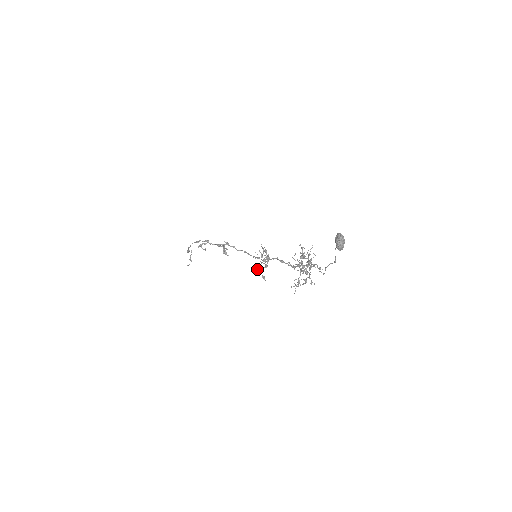
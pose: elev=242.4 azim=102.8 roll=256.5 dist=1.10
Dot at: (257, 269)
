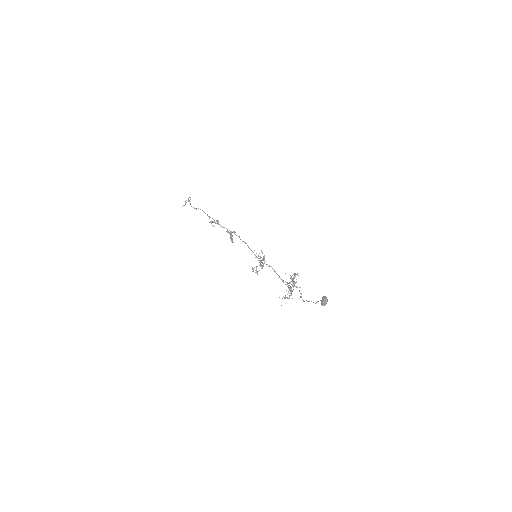
Dot at: occluded
